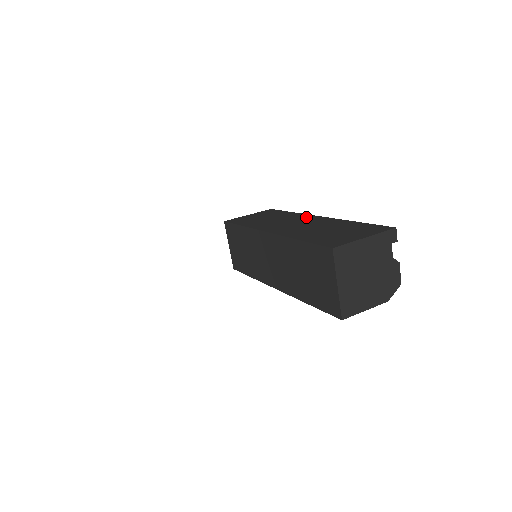
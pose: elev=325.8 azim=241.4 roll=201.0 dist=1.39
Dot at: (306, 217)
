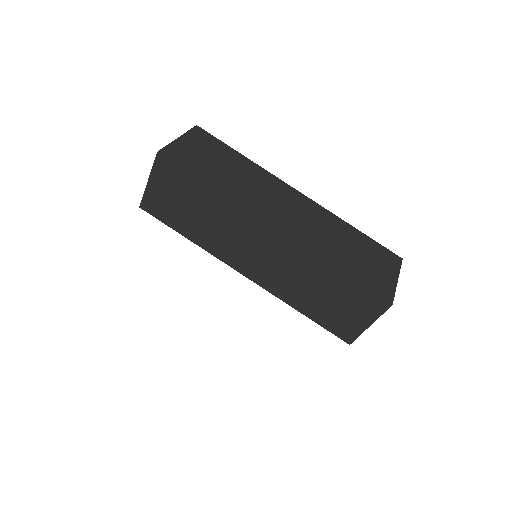
Dot at: (284, 188)
